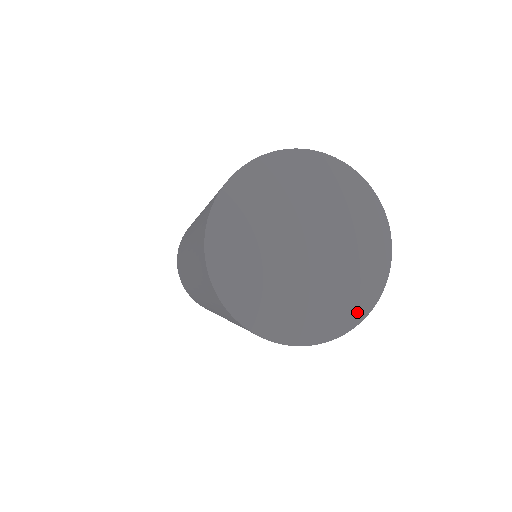
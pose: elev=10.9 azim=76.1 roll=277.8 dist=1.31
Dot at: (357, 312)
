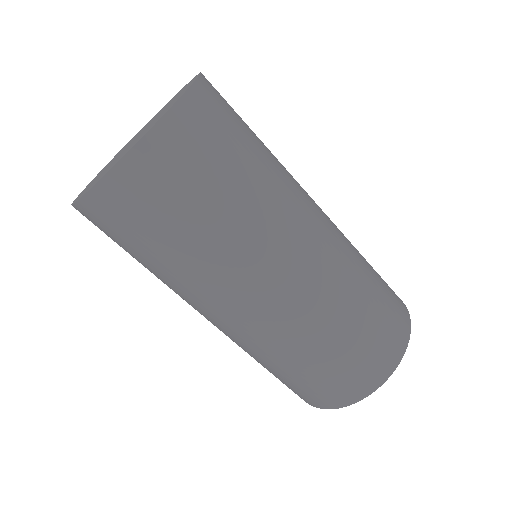
Dot at: occluded
